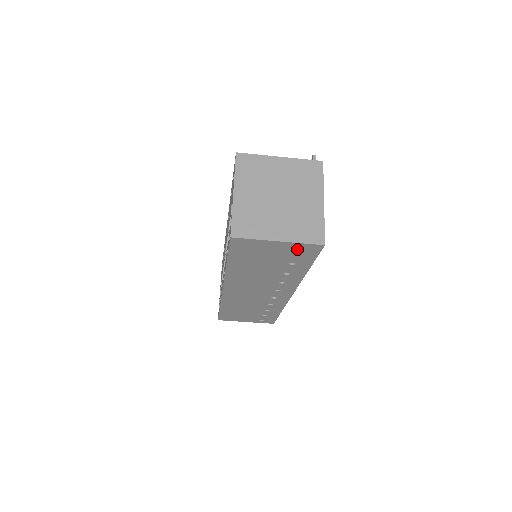
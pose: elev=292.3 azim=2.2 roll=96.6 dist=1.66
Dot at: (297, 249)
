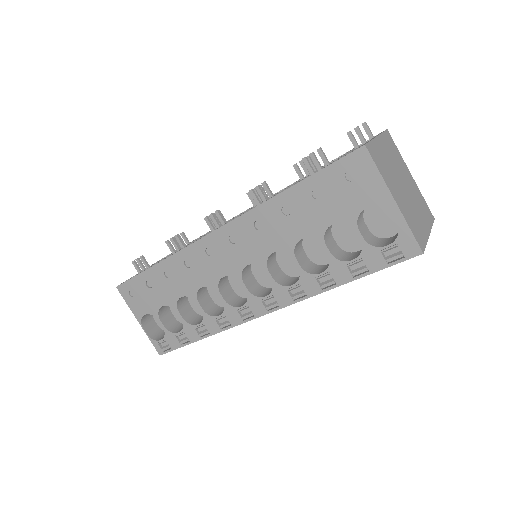
Dot at: occluded
